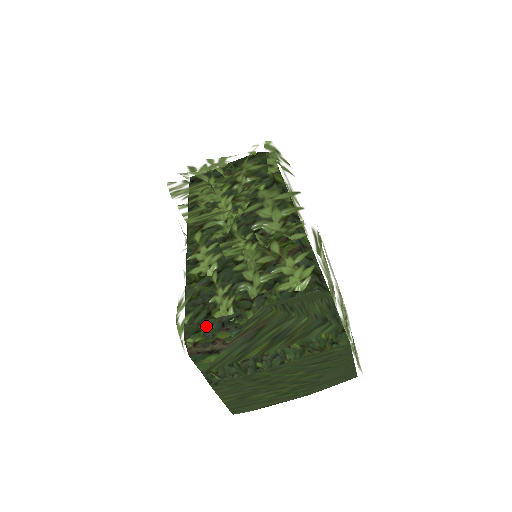
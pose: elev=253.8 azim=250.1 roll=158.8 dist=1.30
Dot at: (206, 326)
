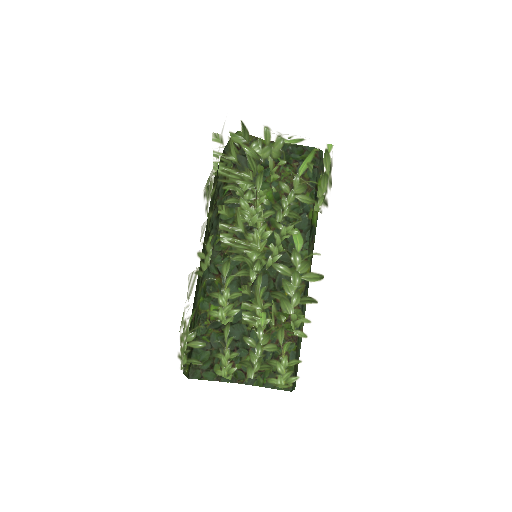
Dot at: (208, 378)
